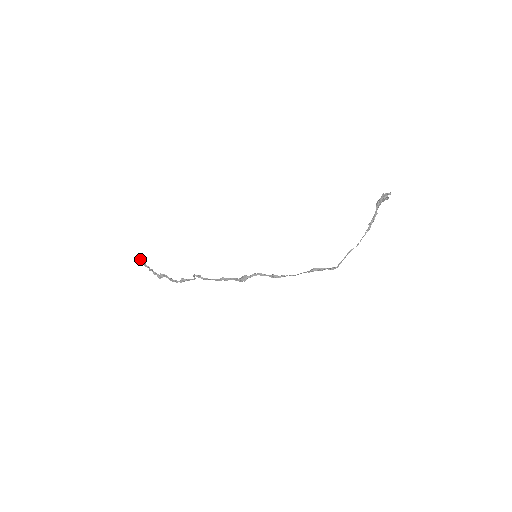
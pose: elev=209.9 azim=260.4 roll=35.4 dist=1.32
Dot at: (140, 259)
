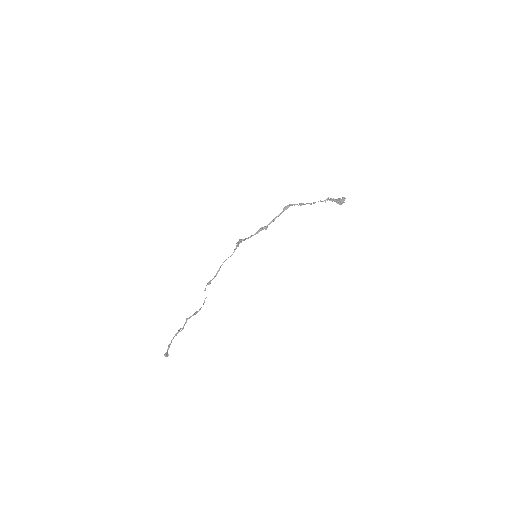
Dot at: (167, 351)
